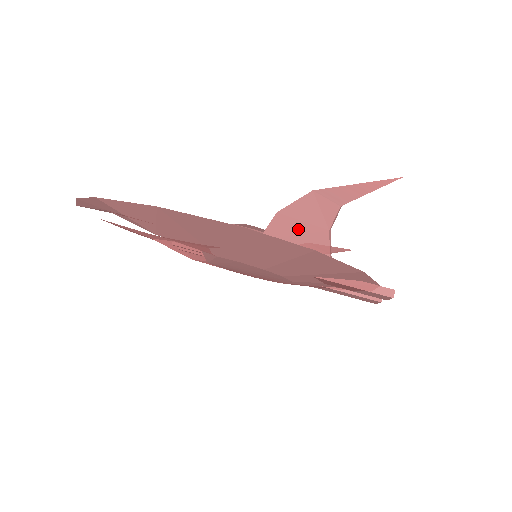
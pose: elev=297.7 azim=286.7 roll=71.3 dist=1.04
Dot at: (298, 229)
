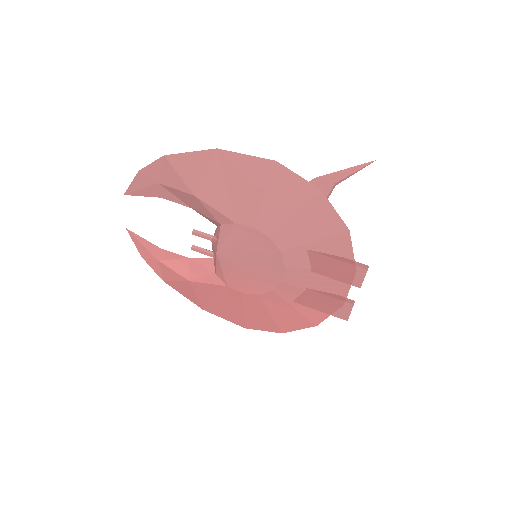
Dot at: occluded
